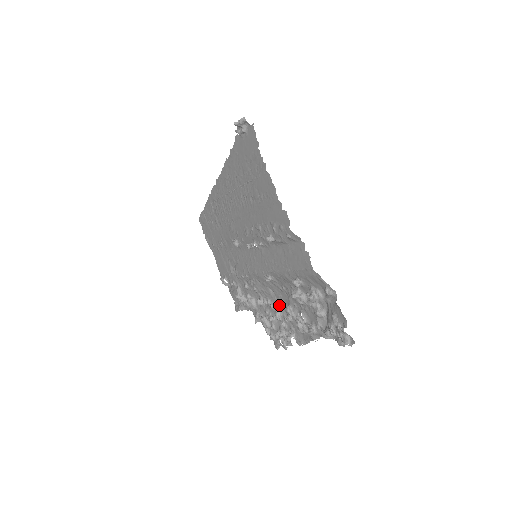
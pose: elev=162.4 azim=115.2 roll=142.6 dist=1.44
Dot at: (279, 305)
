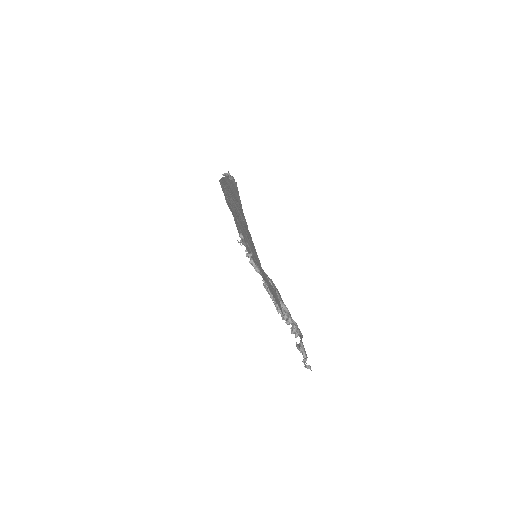
Dot at: (277, 291)
